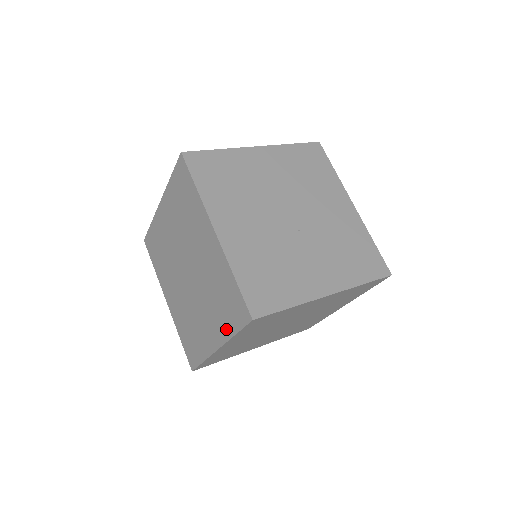
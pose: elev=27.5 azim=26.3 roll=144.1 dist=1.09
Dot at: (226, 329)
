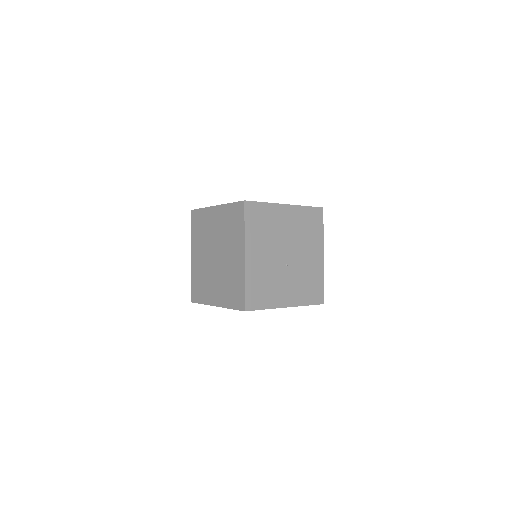
Dot at: (227, 302)
